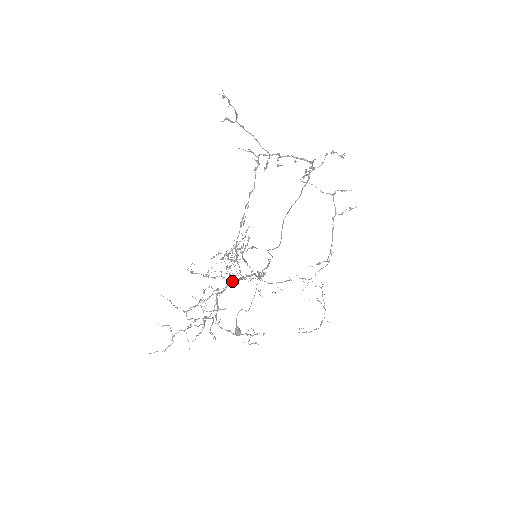
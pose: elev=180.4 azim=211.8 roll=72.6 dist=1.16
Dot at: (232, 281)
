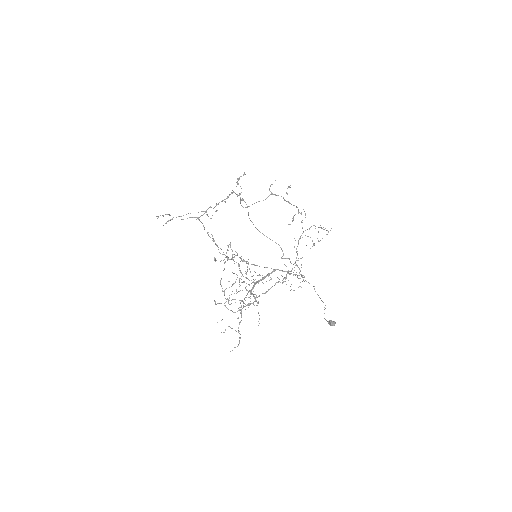
Dot at: (257, 281)
